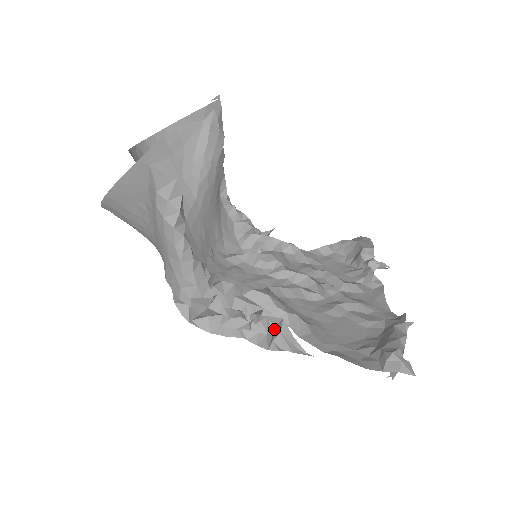
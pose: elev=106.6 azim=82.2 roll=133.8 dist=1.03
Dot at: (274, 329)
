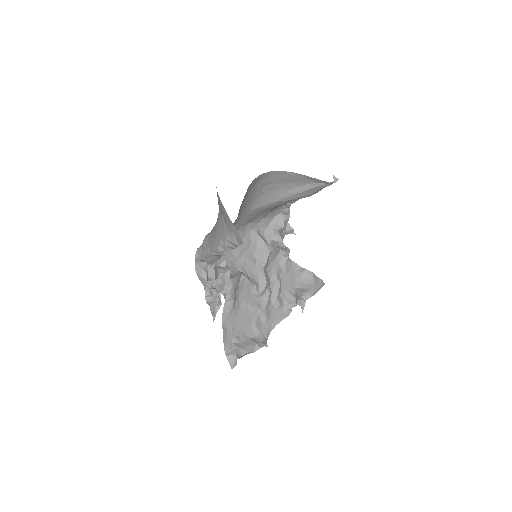
Dot at: (217, 300)
